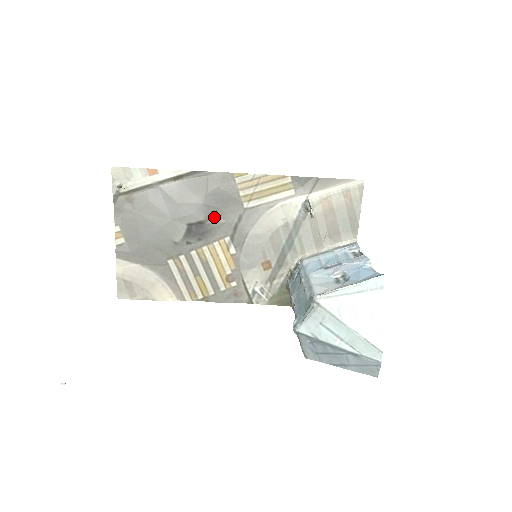
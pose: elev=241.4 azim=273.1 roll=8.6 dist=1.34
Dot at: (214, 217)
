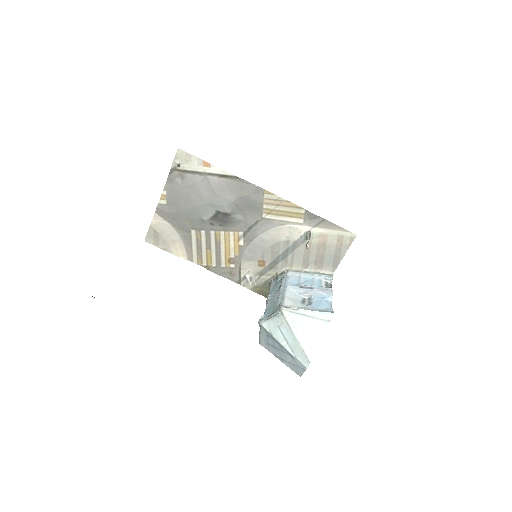
Dot at: (238, 214)
